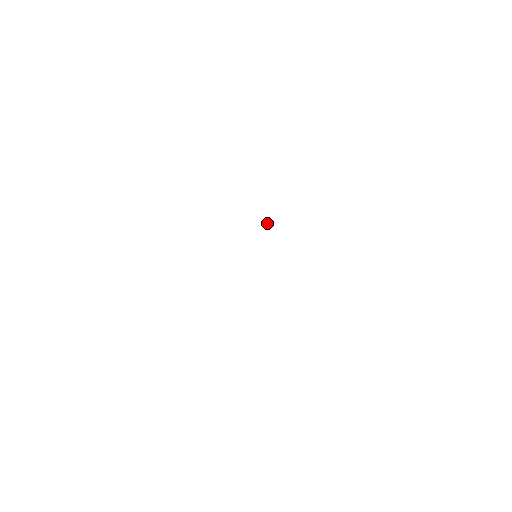
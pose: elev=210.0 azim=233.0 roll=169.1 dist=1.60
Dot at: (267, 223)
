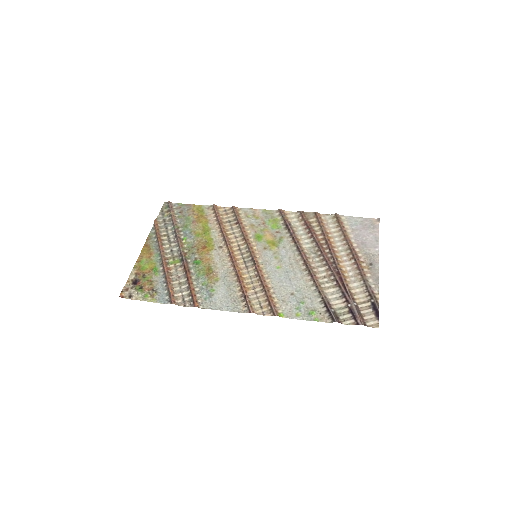
Dot at: (300, 303)
